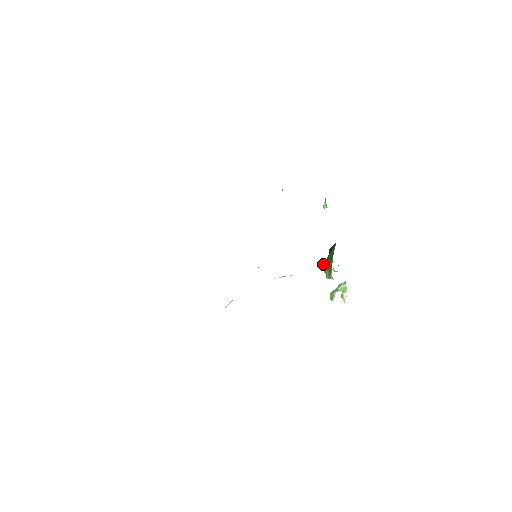
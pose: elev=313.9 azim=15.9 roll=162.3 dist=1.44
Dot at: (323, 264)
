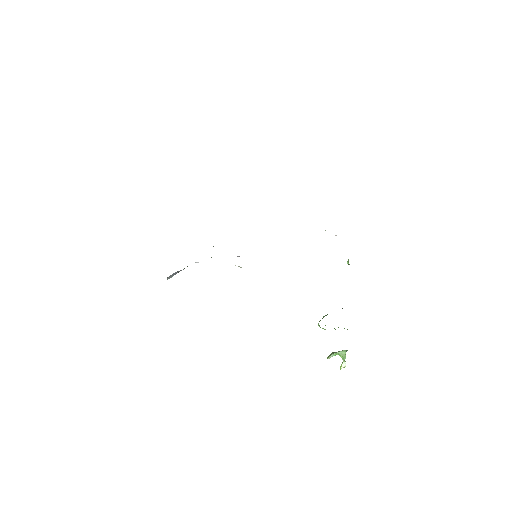
Dot at: occluded
